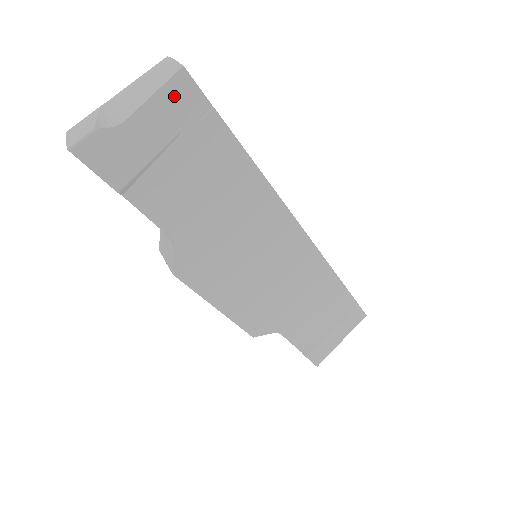
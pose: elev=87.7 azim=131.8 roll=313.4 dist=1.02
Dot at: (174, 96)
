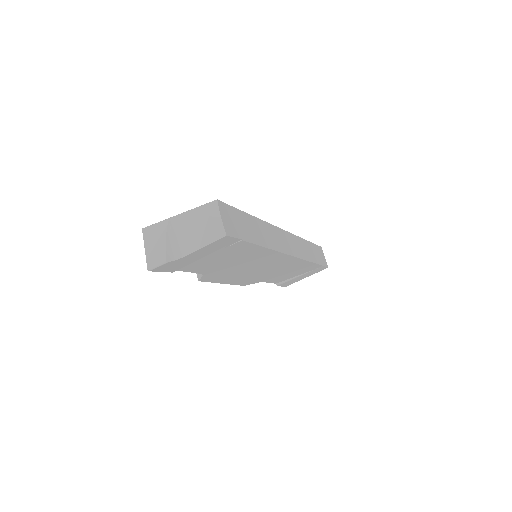
Dot at: (217, 244)
